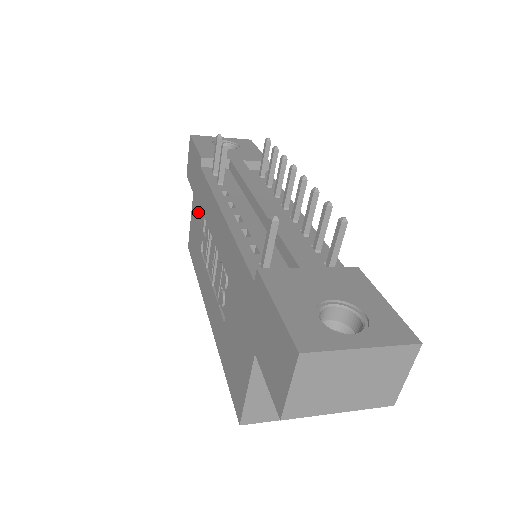
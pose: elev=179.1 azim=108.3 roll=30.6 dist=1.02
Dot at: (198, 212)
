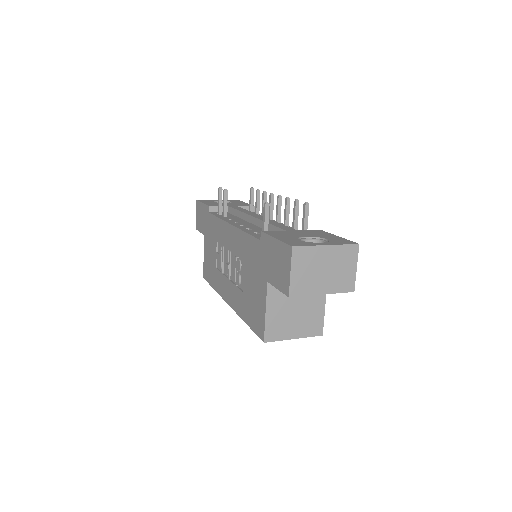
Dot at: (210, 243)
